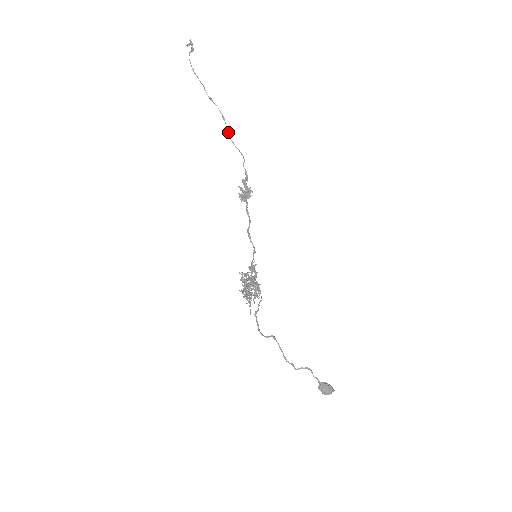
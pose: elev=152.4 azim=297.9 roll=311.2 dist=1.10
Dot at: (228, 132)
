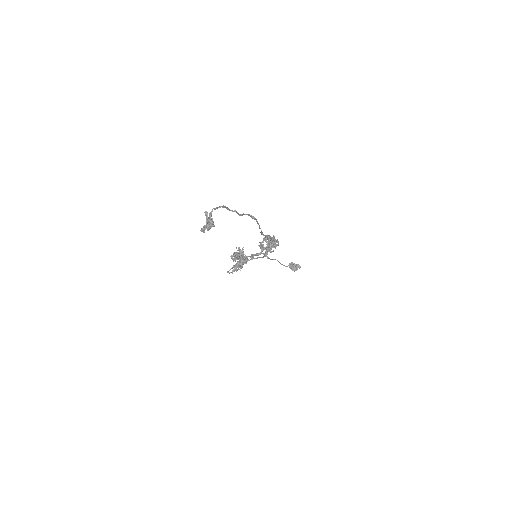
Dot at: occluded
